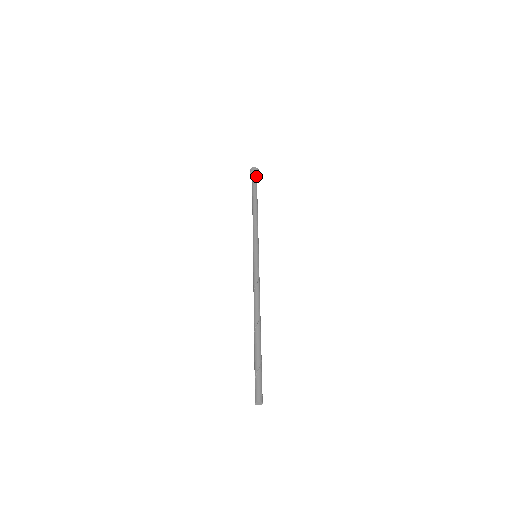
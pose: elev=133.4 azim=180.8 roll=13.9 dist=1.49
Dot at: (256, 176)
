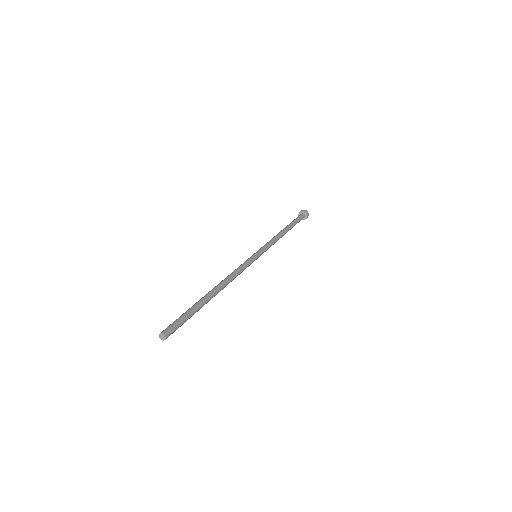
Dot at: (303, 217)
